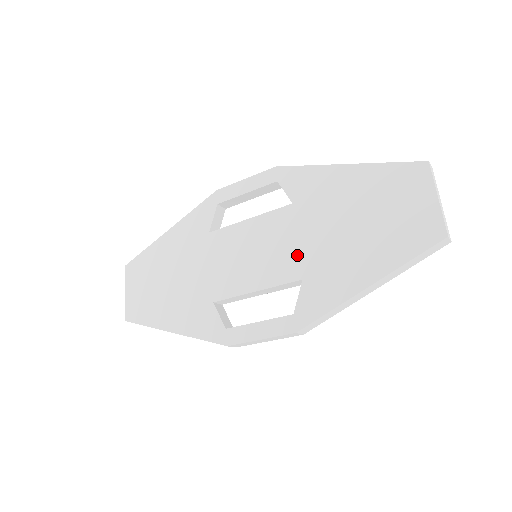
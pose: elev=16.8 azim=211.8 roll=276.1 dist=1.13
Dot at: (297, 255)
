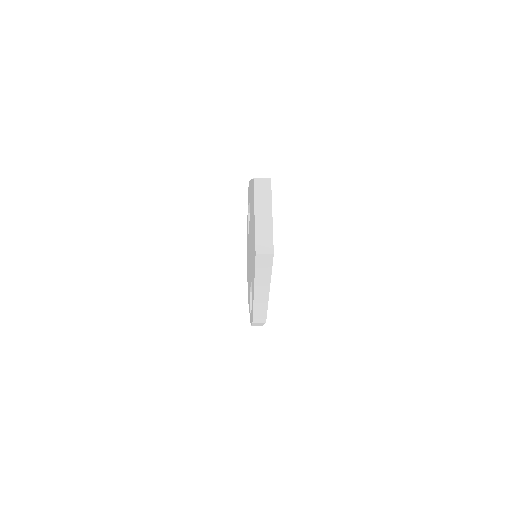
Dot at: occluded
